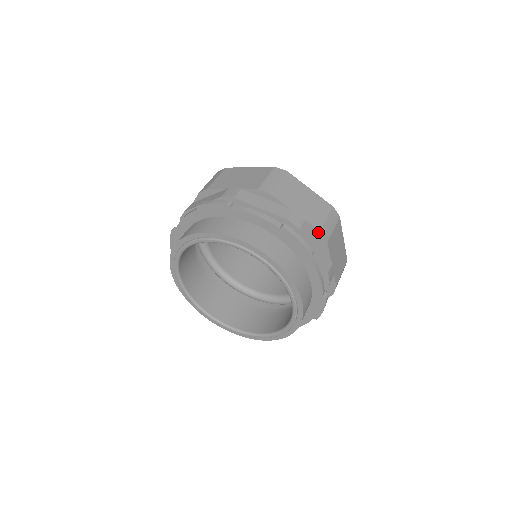
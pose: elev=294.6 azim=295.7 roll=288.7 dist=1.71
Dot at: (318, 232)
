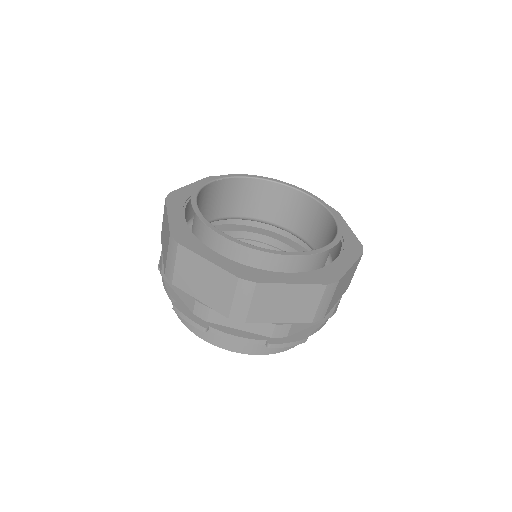
Dot at: (310, 322)
